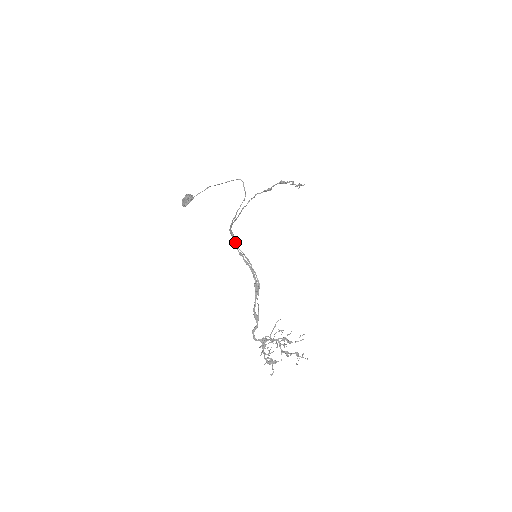
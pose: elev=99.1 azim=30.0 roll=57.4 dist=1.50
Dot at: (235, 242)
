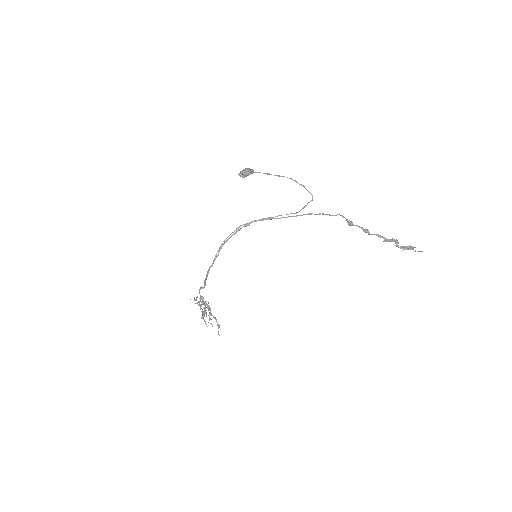
Dot at: (228, 236)
